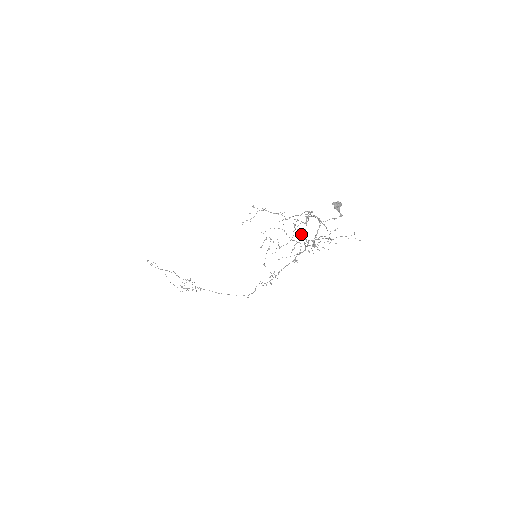
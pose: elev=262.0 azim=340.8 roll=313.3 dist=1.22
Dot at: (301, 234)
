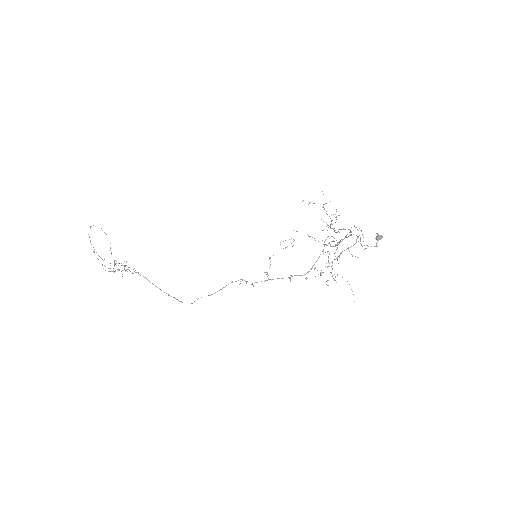
Dot at: occluded
